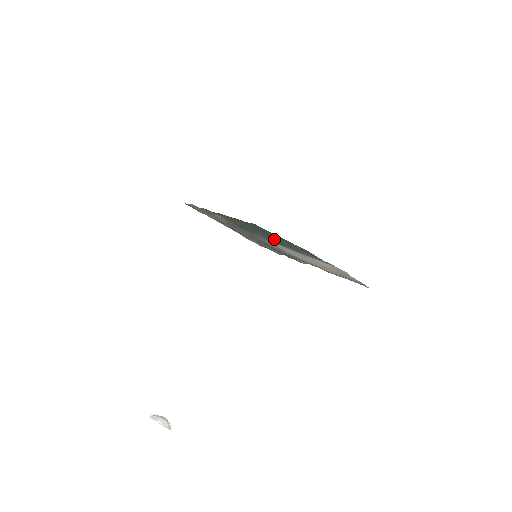
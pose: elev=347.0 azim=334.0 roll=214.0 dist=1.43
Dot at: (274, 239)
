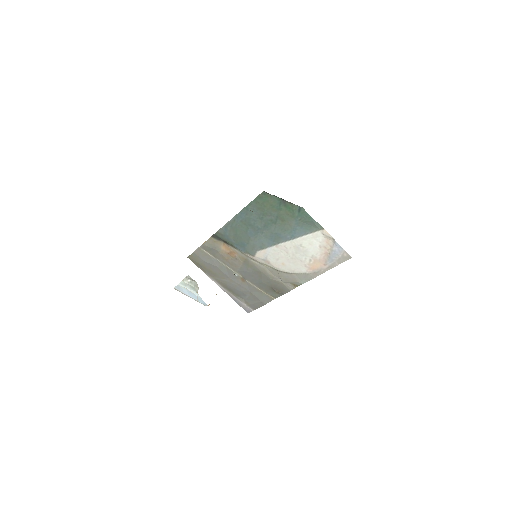
Dot at: (274, 223)
